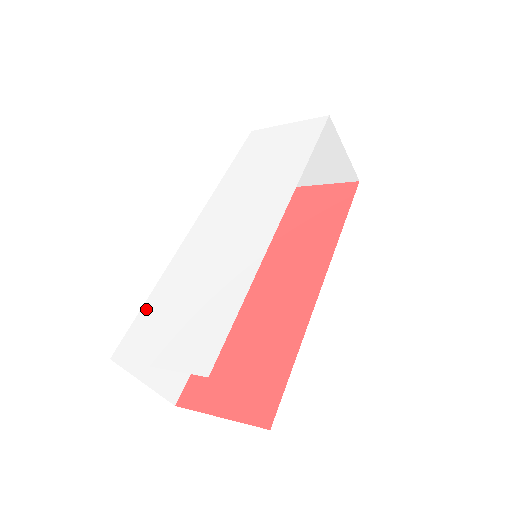
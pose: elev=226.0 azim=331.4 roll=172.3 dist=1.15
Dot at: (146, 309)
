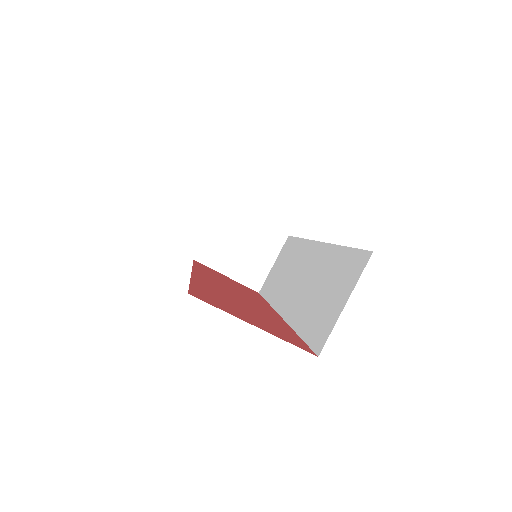
Dot at: occluded
